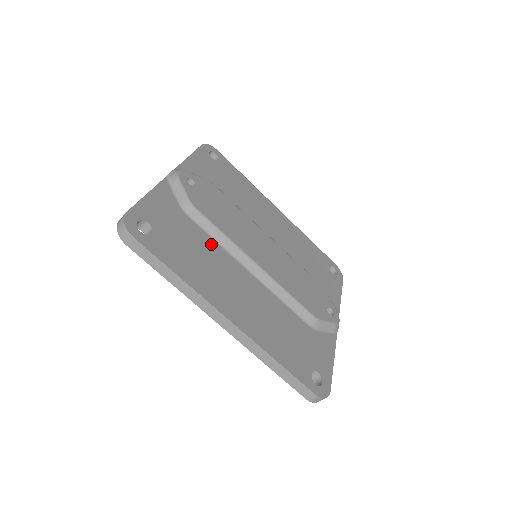
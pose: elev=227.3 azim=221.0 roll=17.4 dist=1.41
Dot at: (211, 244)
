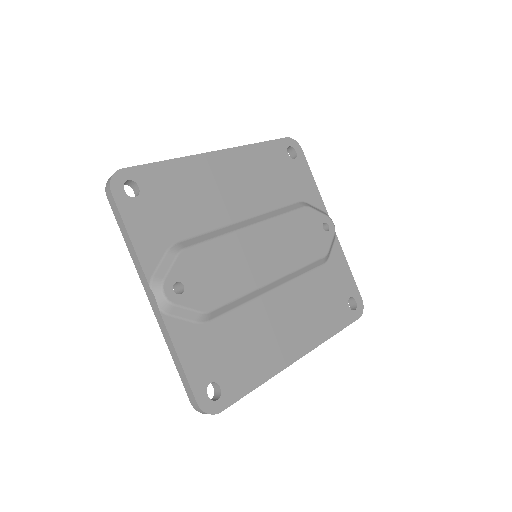
Dot at: (240, 316)
